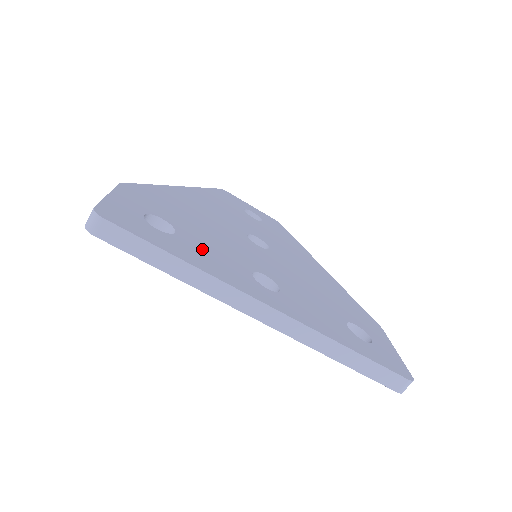
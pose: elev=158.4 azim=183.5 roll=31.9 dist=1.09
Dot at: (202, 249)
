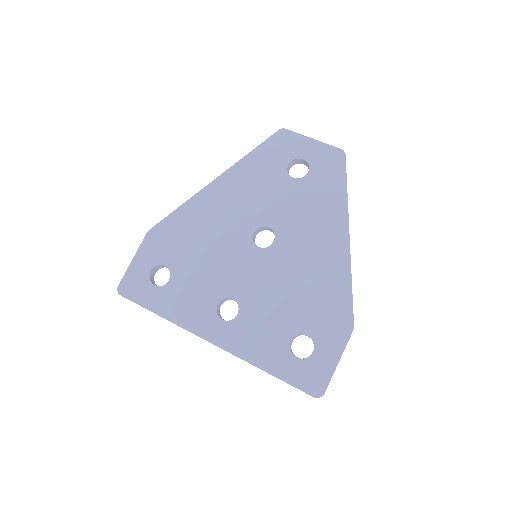
Dot at: (183, 292)
